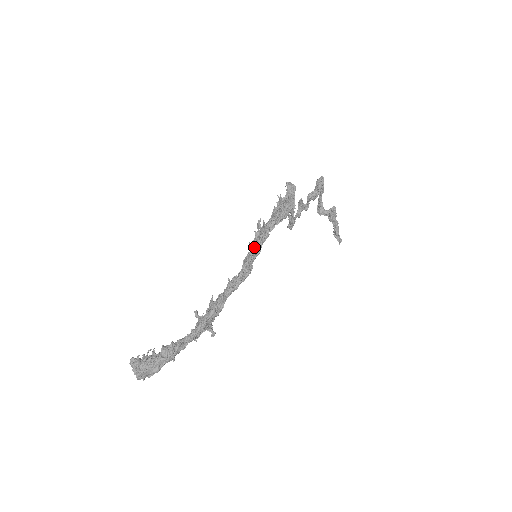
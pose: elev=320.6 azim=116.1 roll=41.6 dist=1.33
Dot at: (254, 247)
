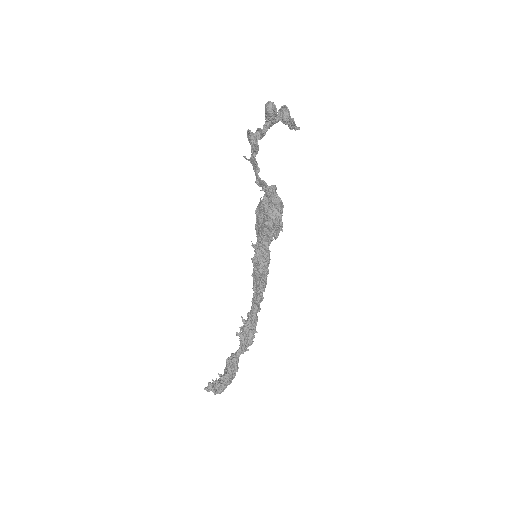
Dot at: (266, 275)
